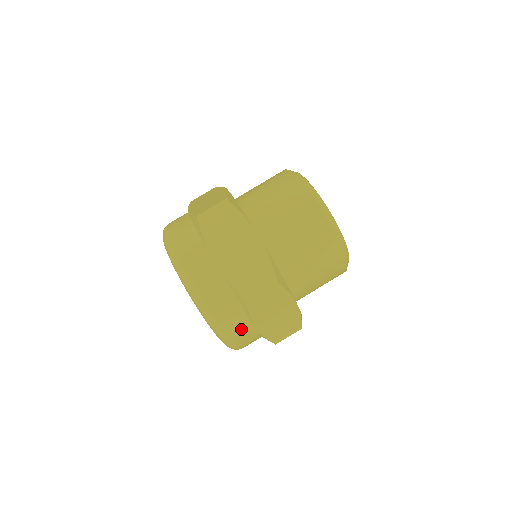
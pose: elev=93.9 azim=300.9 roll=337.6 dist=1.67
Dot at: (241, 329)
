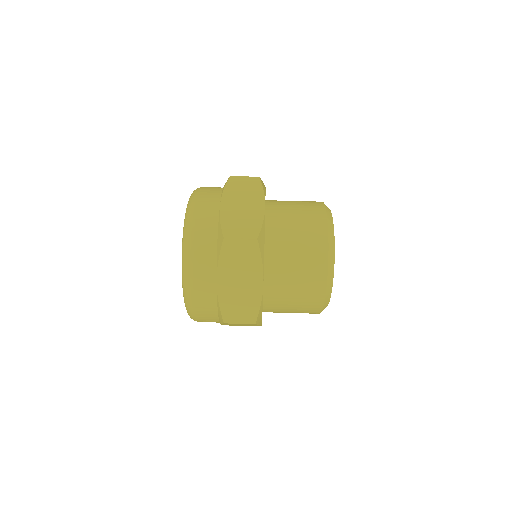
Dot at: (209, 321)
